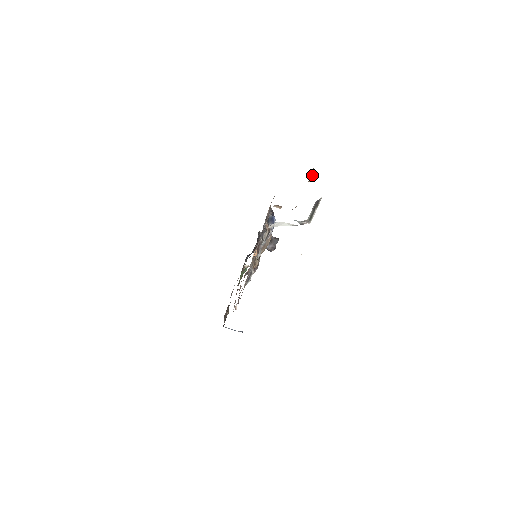
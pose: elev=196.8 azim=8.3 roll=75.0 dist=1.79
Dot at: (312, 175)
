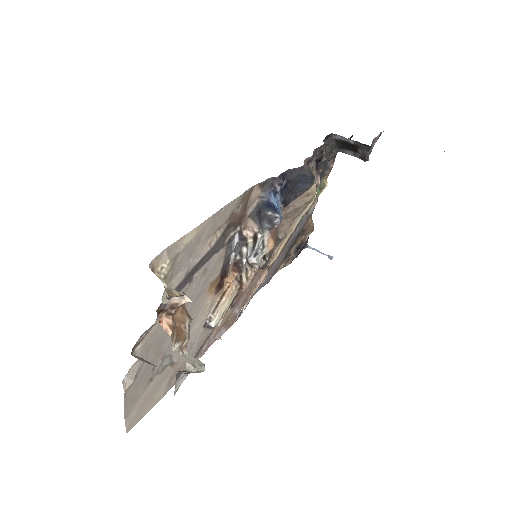
Dot at: occluded
